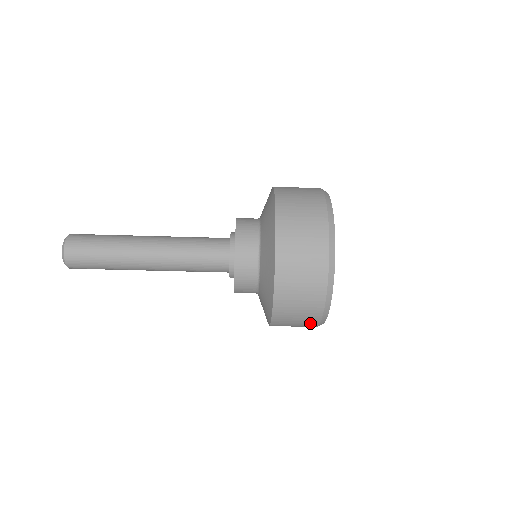
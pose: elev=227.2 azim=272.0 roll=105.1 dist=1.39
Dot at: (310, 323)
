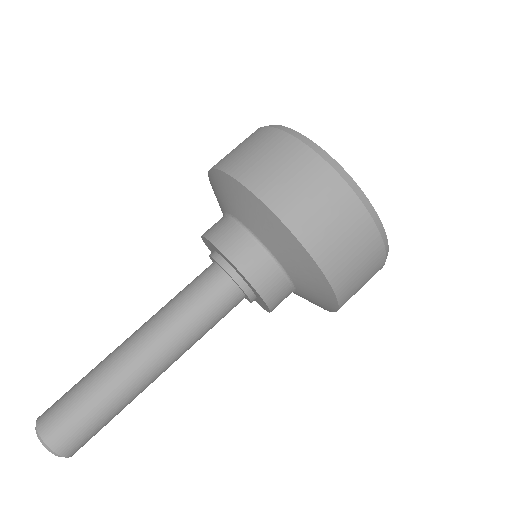
Dot at: (375, 259)
